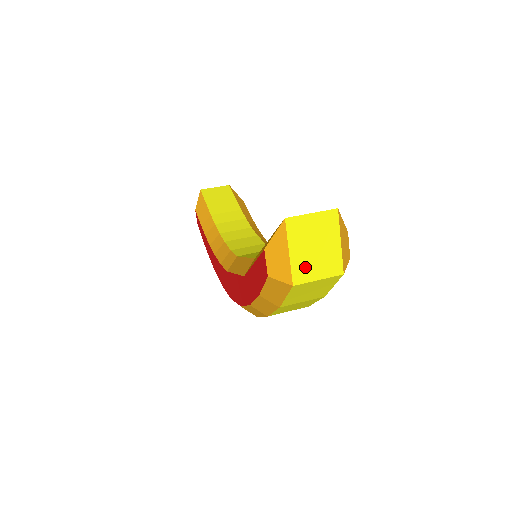
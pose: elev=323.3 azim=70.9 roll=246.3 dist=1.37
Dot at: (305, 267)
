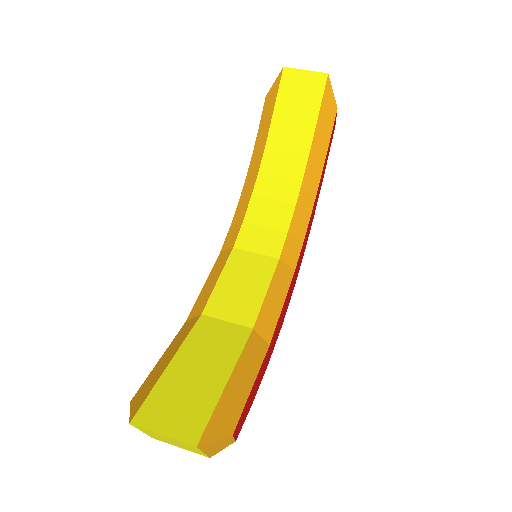
Dot at: (163, 440)
